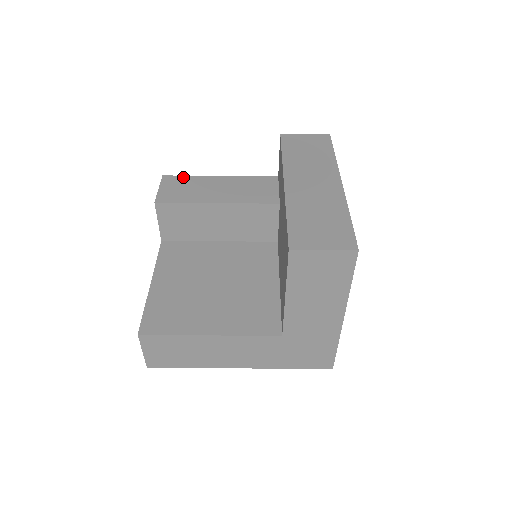
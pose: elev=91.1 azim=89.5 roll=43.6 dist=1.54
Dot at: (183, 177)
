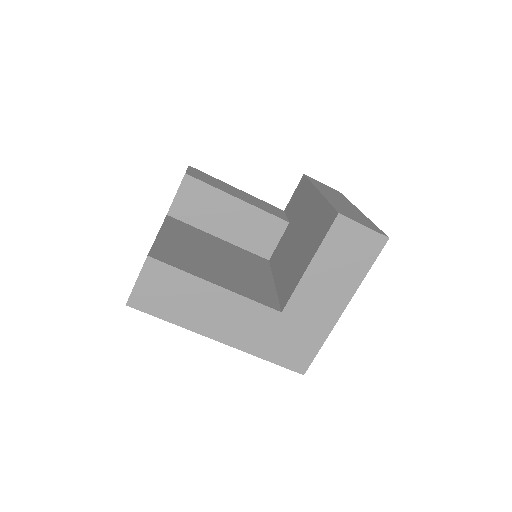
Dot at: (207, 174)
